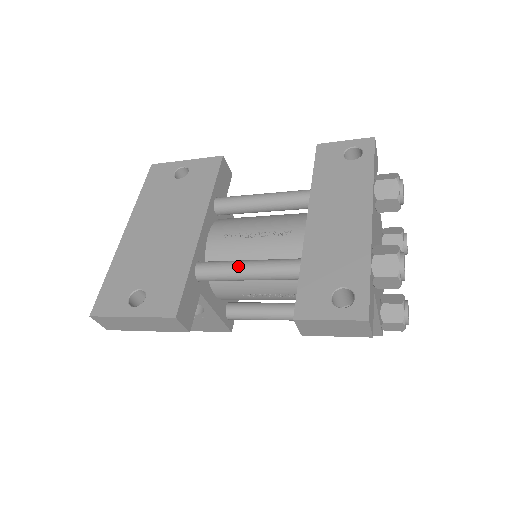
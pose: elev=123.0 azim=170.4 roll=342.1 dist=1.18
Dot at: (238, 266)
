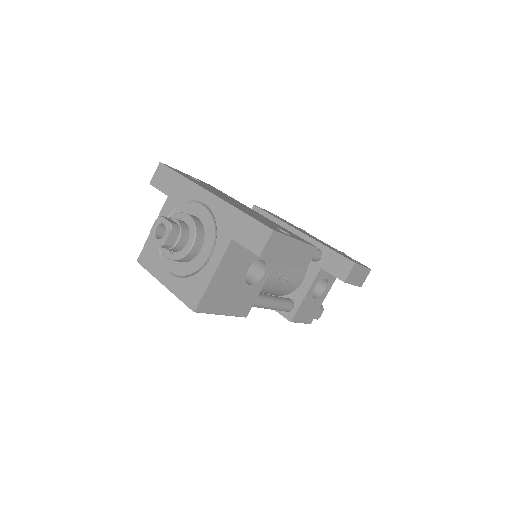
Dot at: occluded
